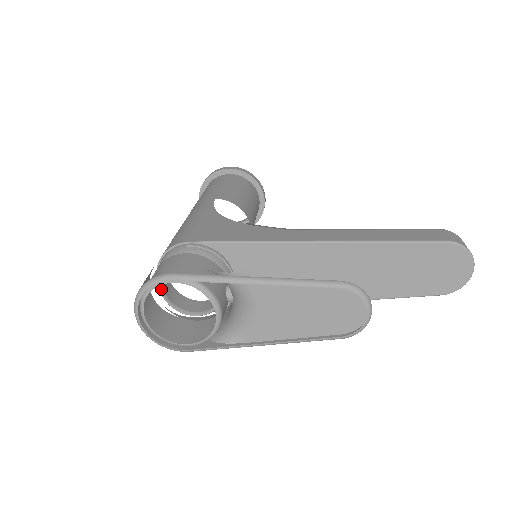
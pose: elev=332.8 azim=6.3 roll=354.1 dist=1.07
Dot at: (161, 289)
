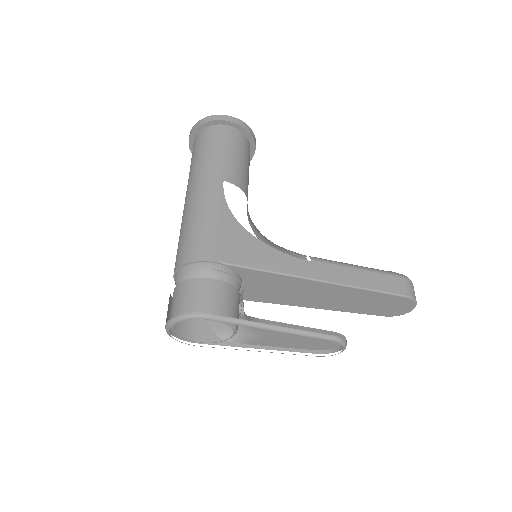
Dot at: occluded
